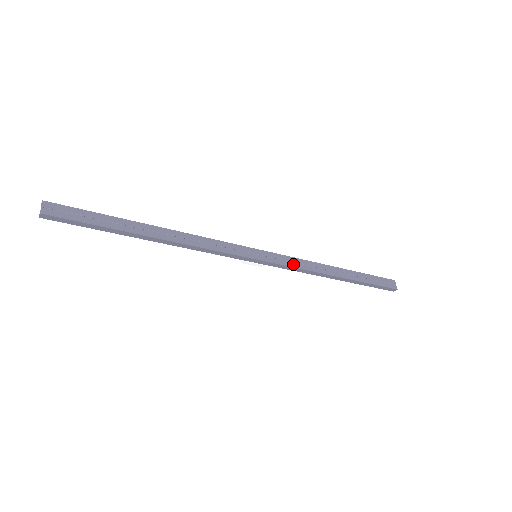
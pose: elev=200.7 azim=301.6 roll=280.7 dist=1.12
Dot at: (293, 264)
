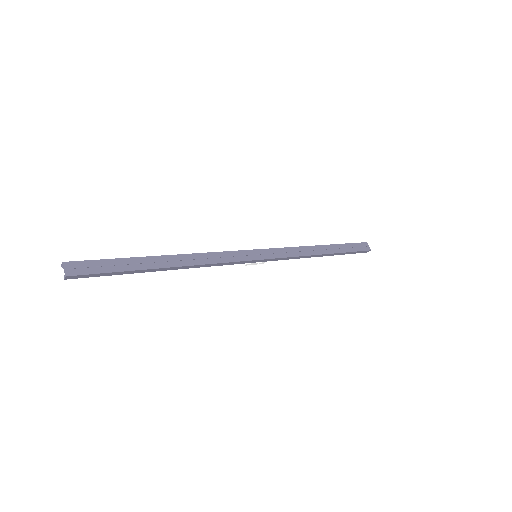
Dot at: (287, 254)
